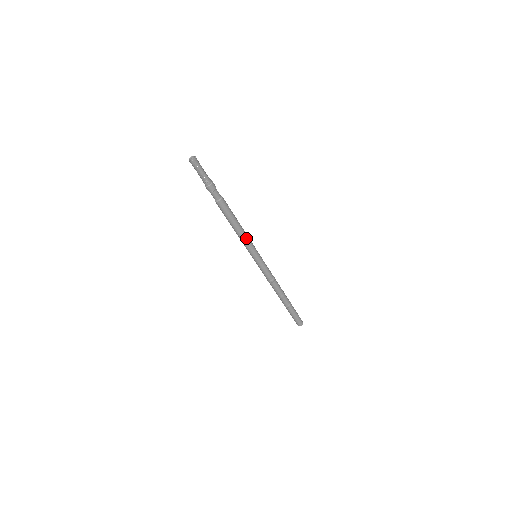
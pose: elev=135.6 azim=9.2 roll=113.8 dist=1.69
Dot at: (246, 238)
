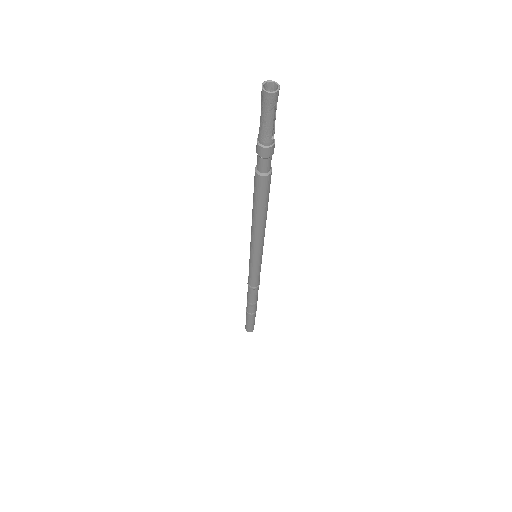
Dot at: (264, 230)
